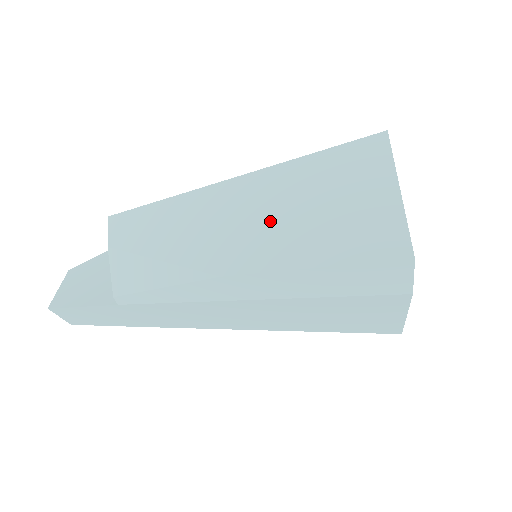
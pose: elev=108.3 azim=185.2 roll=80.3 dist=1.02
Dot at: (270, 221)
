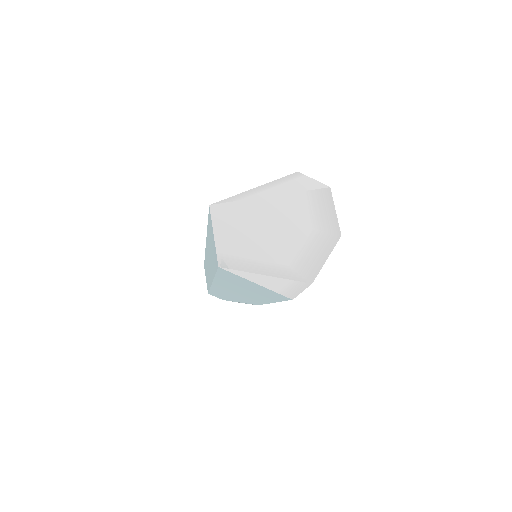
Dot at: (242, 293)
